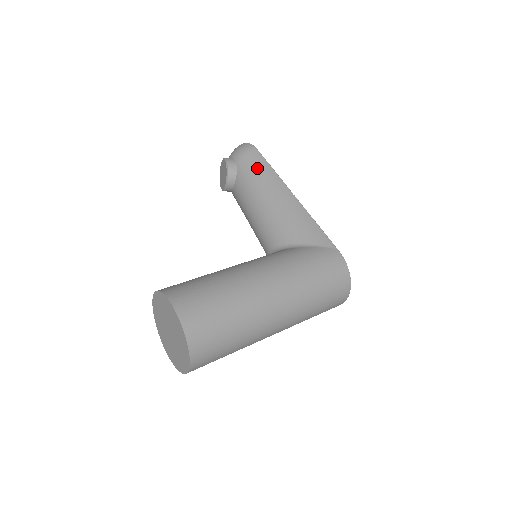
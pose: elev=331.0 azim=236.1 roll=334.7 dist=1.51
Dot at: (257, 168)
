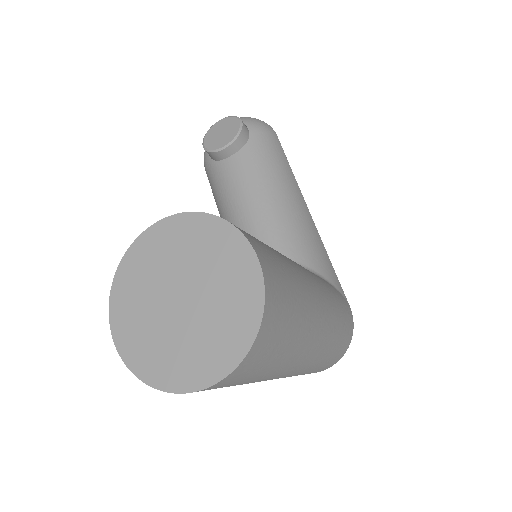
Dot at: (277, 155)
